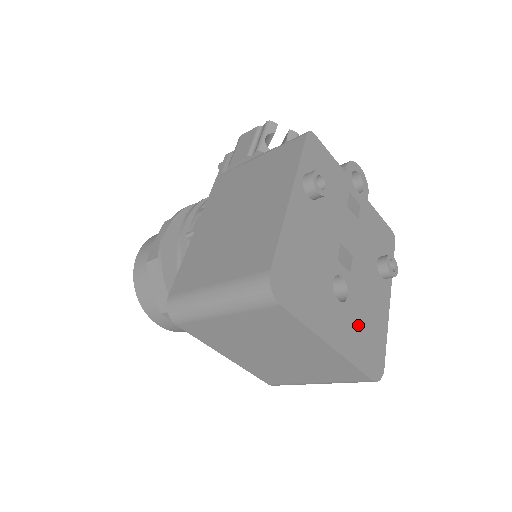
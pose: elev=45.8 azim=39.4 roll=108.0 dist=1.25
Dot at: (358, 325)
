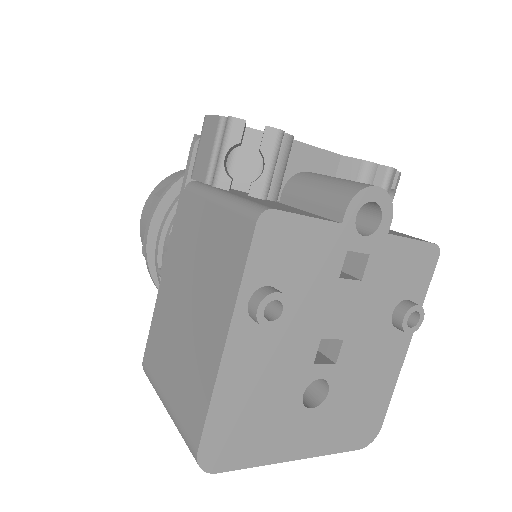
Dot at: (343, 412)
